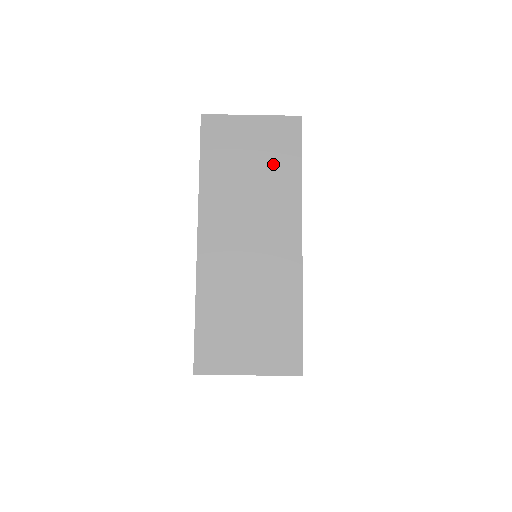
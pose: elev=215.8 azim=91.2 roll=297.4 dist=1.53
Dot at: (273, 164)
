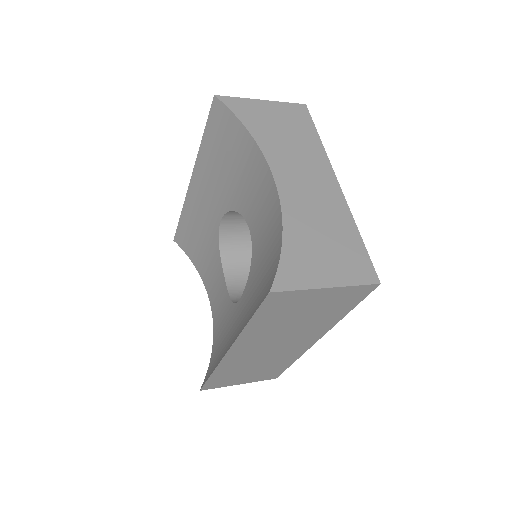
Dot at: (325, 313)
